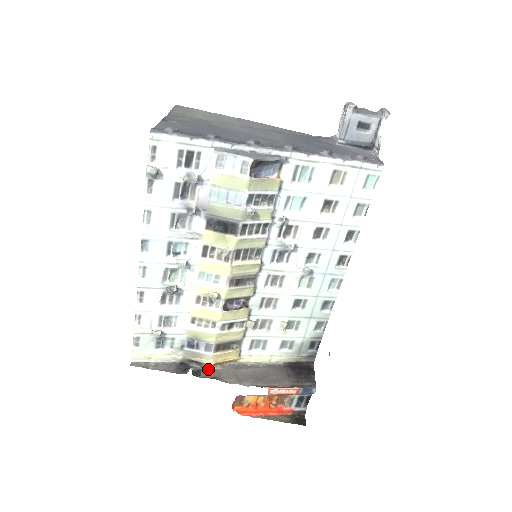
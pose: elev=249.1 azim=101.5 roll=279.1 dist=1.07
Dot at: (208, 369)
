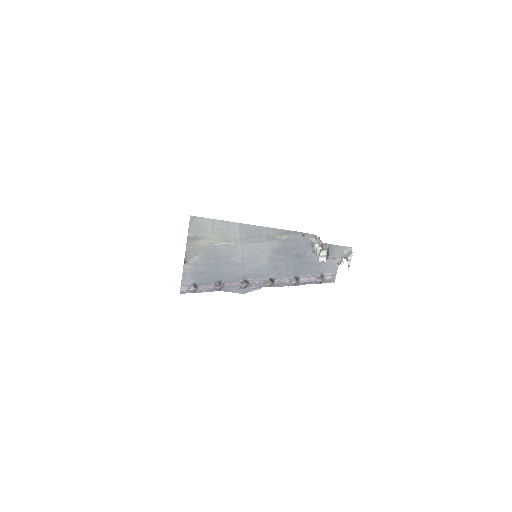
Dot at: occluded
